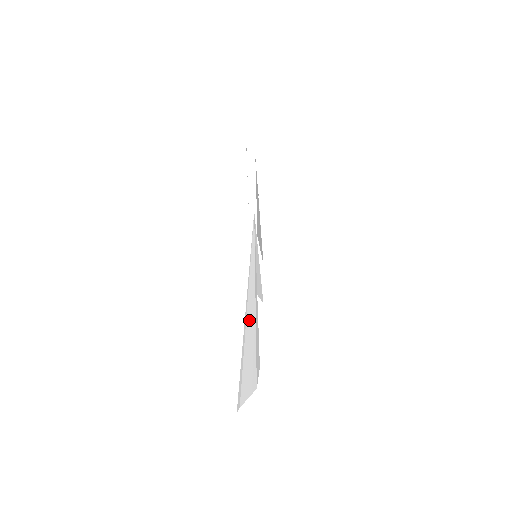
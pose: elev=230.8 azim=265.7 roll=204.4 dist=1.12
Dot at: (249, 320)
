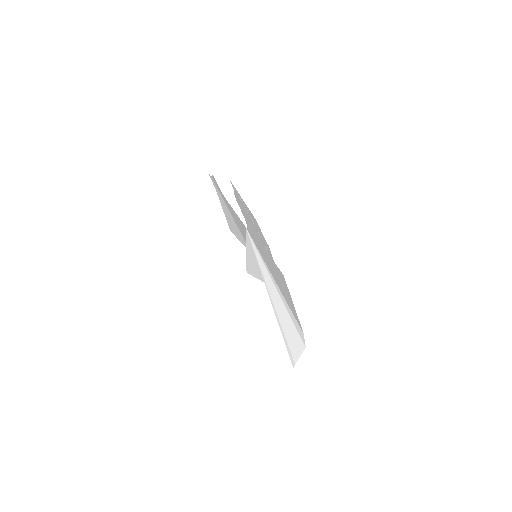
Dot at: (277, 305)
